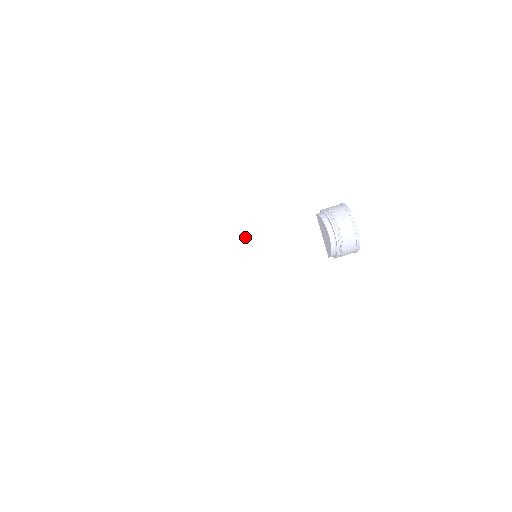
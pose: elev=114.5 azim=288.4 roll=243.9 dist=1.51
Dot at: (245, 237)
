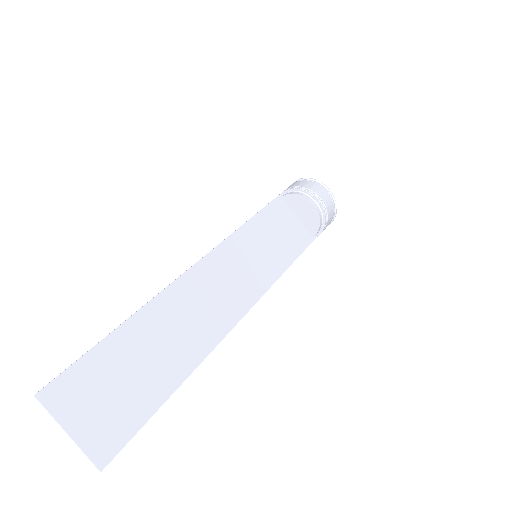
Dot at: (237, 237)
